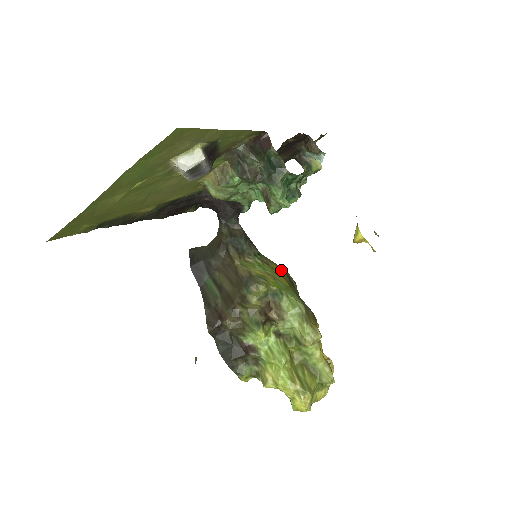
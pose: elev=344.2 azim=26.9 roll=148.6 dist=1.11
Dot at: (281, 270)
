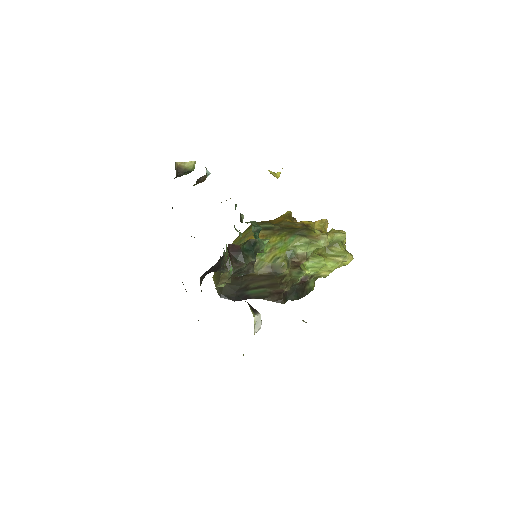
Dot at: (260, 234)
